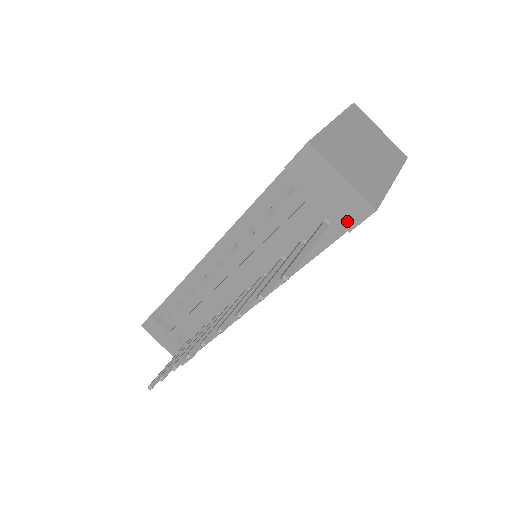
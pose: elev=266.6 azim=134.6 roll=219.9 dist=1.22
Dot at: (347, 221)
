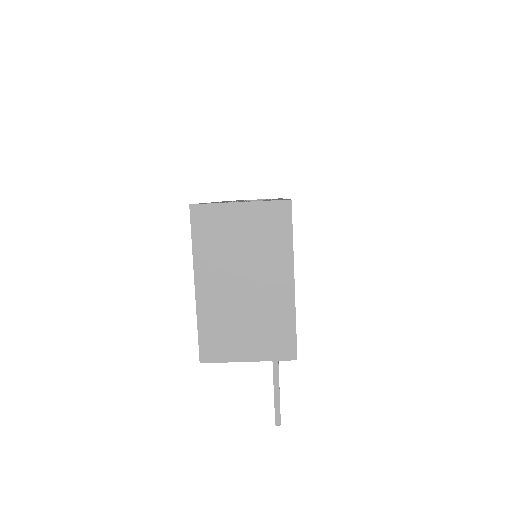
Dot at: occluded
